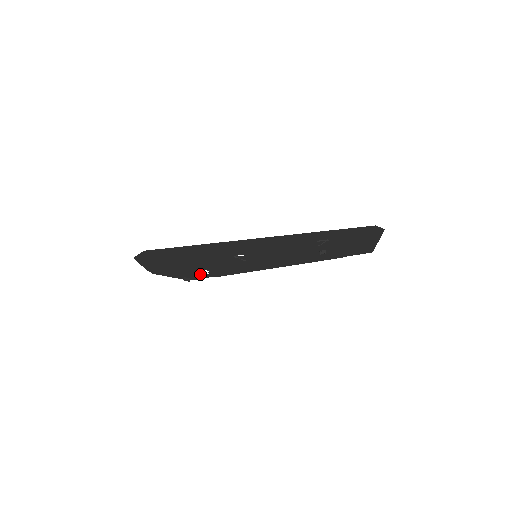
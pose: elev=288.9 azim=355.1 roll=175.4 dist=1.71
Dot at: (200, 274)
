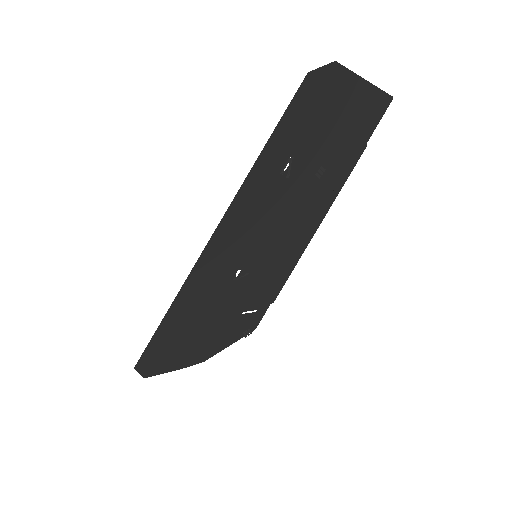
Dot at: (250, 318)
